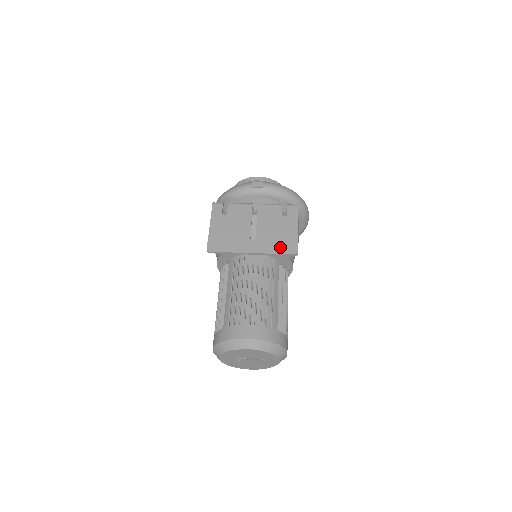
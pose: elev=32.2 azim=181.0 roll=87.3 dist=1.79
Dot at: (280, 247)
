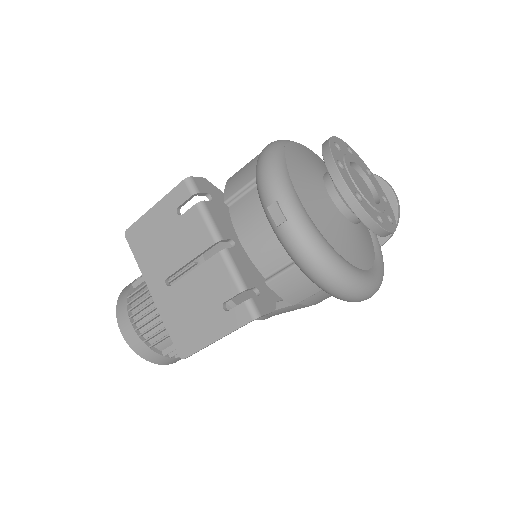
Dot at: (177, 329)
